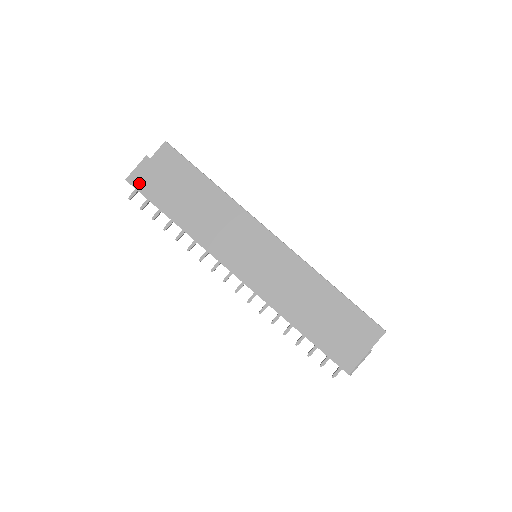
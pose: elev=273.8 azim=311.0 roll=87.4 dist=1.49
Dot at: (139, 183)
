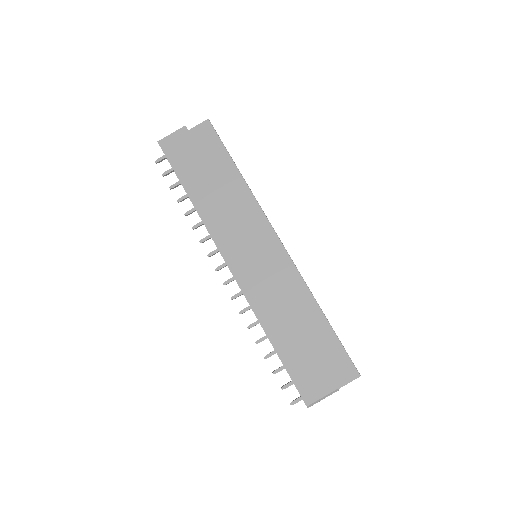
Dot at: (169, 149)
